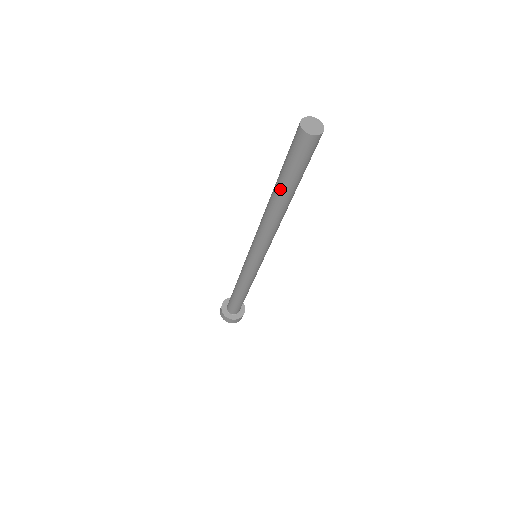
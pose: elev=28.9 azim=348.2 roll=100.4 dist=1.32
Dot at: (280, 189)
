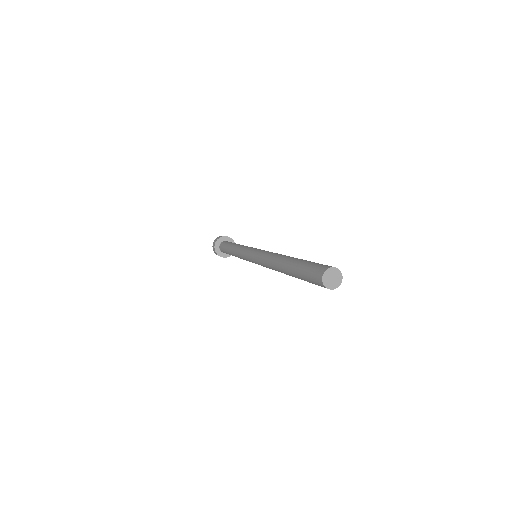
Dot at: (290, 270)
